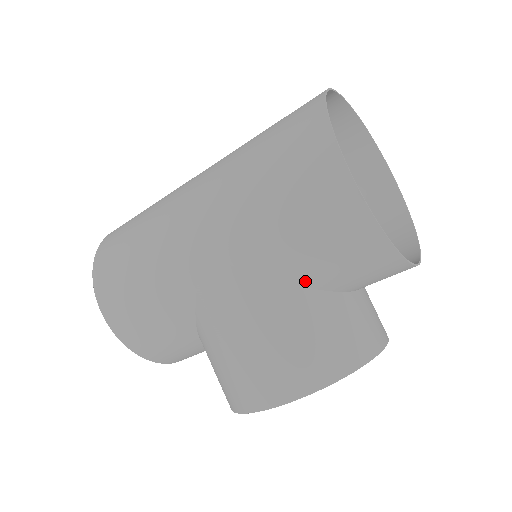
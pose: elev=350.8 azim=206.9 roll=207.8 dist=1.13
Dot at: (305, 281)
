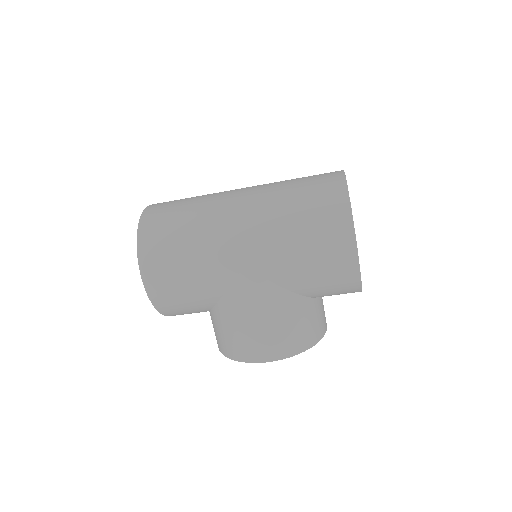
Dot at: (304, 293)
